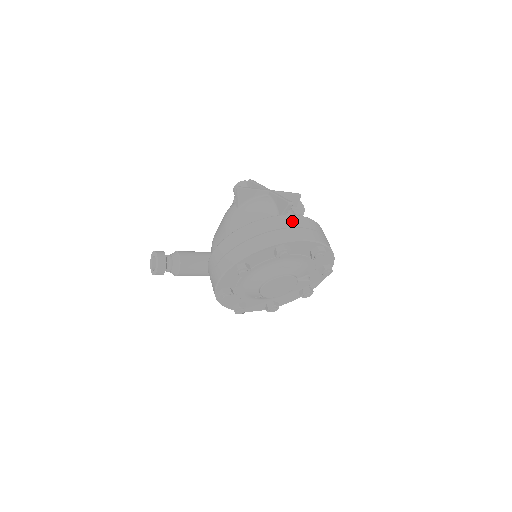
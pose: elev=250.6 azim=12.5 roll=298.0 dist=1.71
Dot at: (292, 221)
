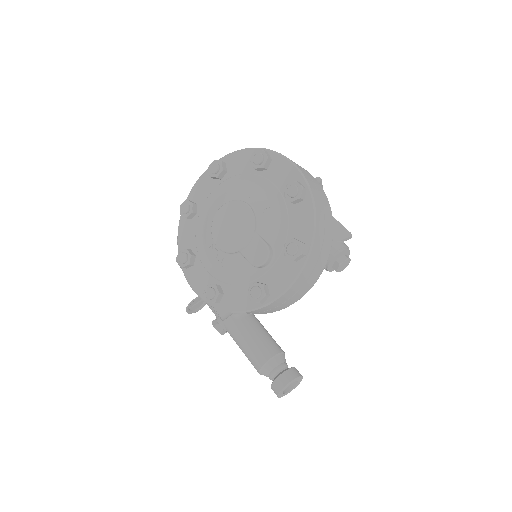
Dot at: occluded
